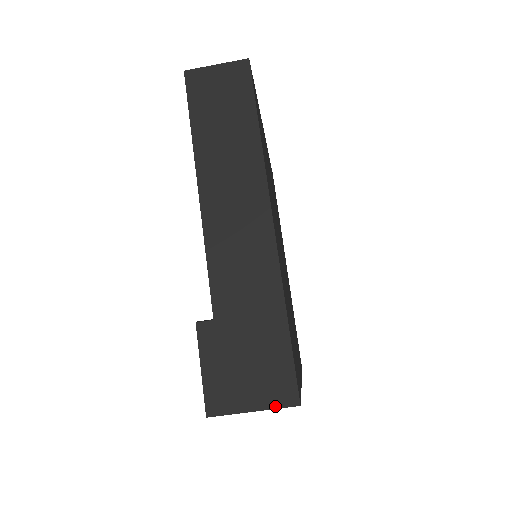
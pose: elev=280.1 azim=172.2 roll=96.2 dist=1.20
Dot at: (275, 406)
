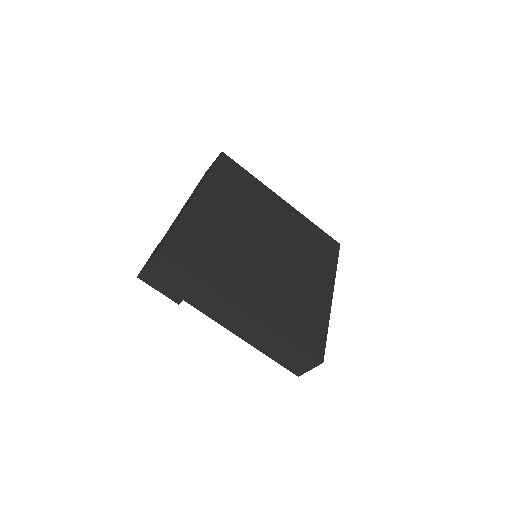
Dot at: (154, 256)
